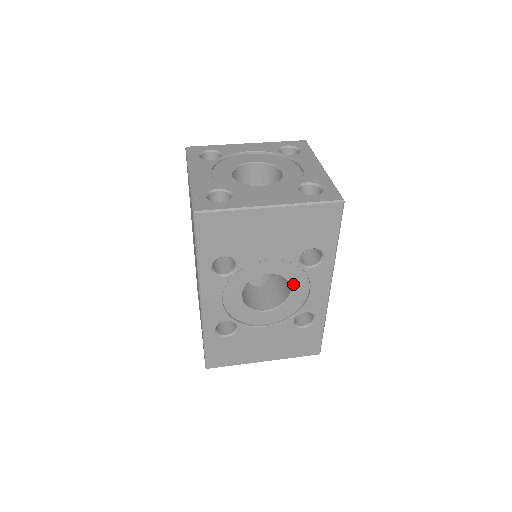
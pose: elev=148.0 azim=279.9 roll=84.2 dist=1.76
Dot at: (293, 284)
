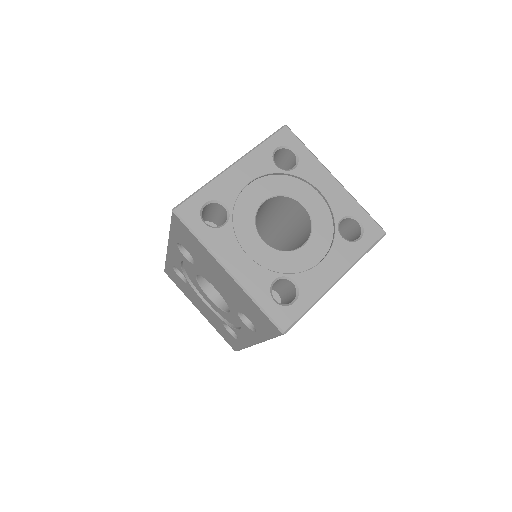
Dot at: (232, 312)
